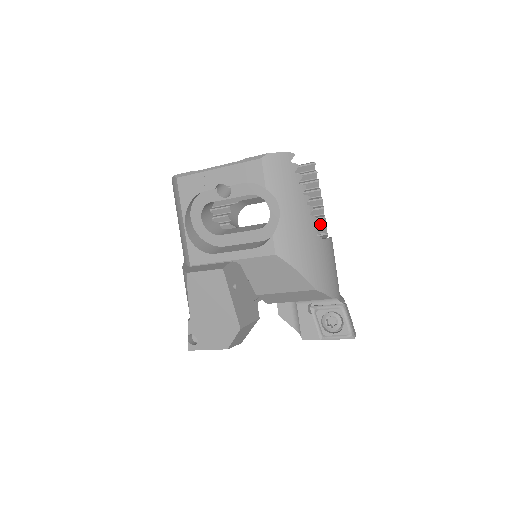
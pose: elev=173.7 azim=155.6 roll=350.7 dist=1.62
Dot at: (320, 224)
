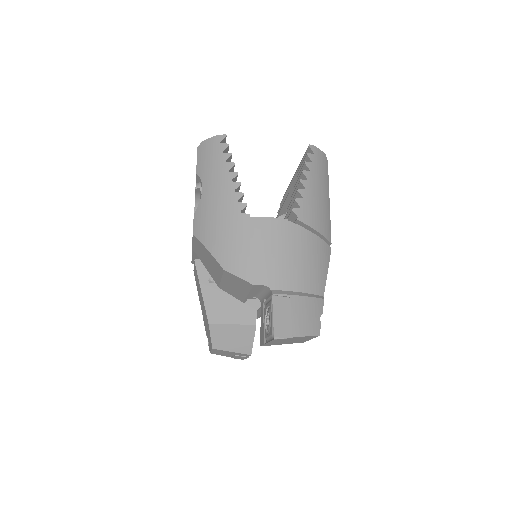
Dot at: occluded
